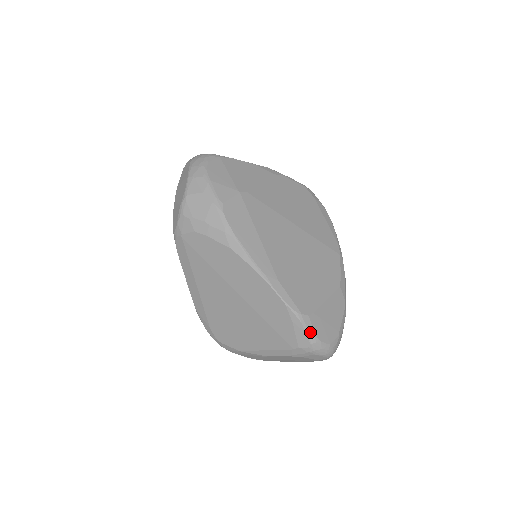
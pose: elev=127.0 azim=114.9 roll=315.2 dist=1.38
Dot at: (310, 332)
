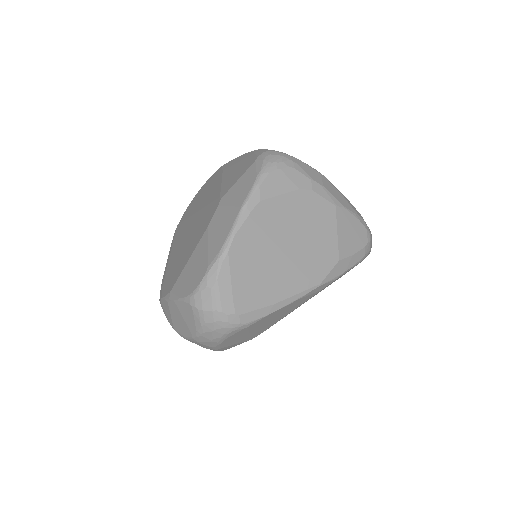
Dot at: occluded
